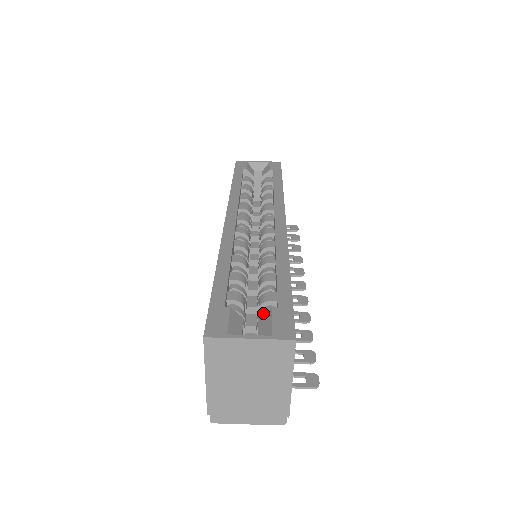
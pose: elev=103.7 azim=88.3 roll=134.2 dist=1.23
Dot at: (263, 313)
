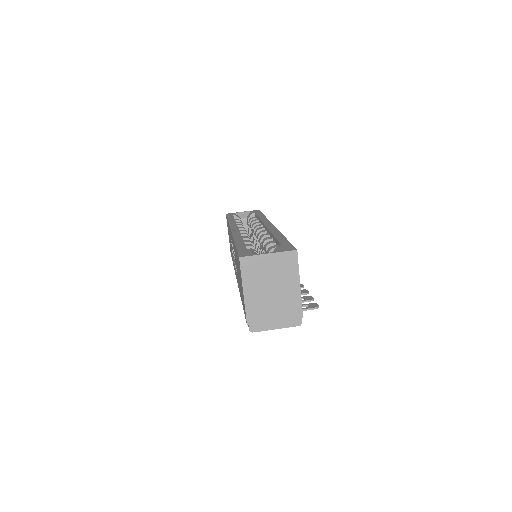
Dot at: occluded
